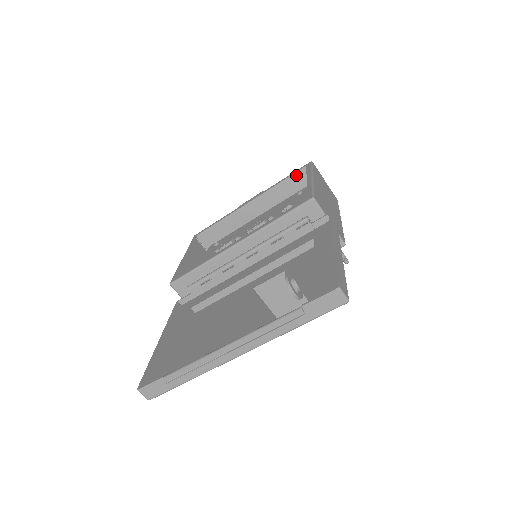
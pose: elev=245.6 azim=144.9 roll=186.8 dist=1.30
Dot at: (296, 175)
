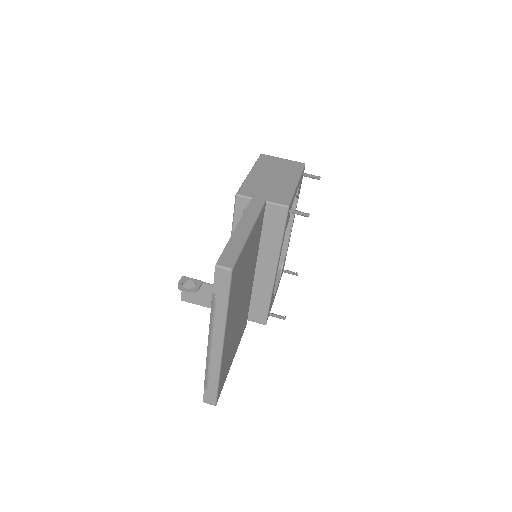
Dot at: occluded
